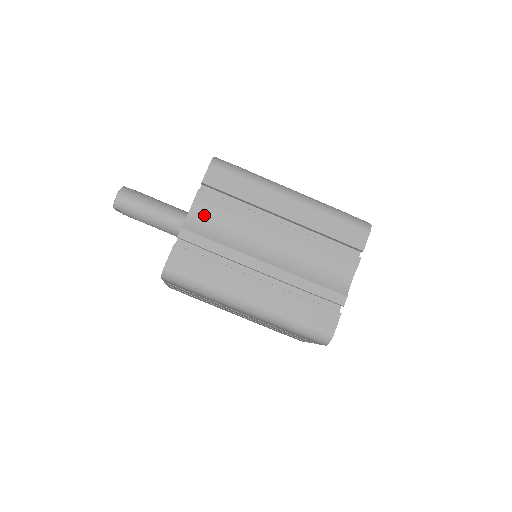
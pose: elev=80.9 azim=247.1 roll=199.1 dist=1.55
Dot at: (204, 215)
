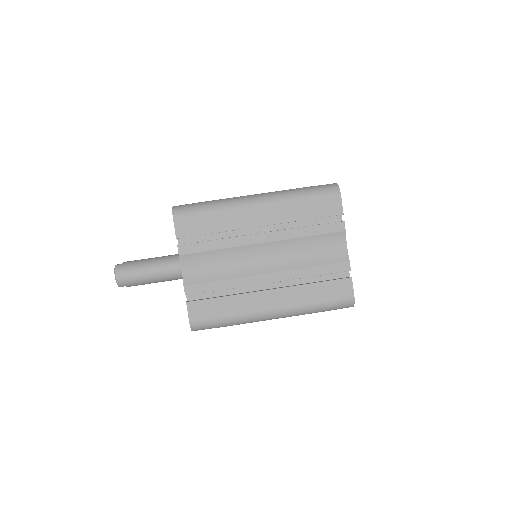
Dot at: (195, 264)
